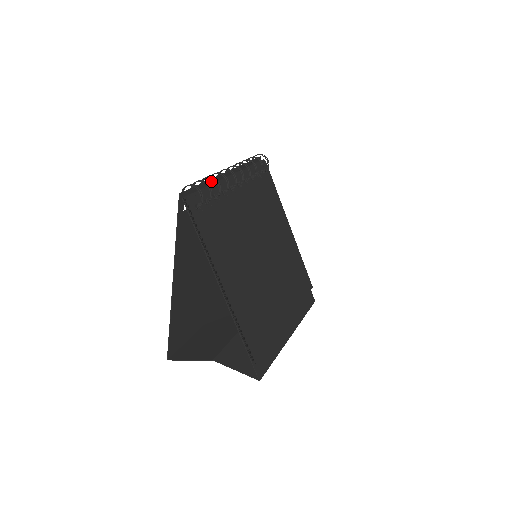
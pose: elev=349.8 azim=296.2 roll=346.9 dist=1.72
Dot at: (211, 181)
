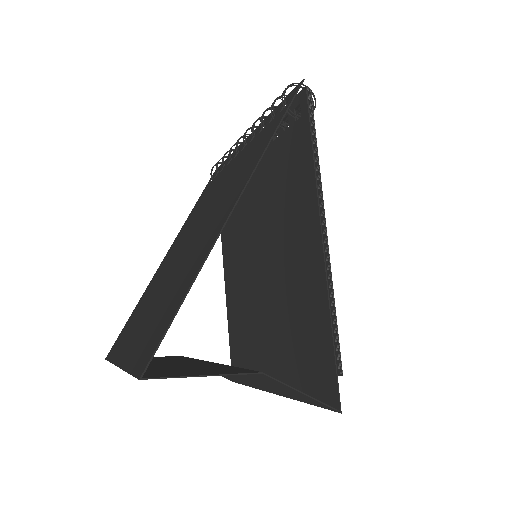
Dot at: occluded
